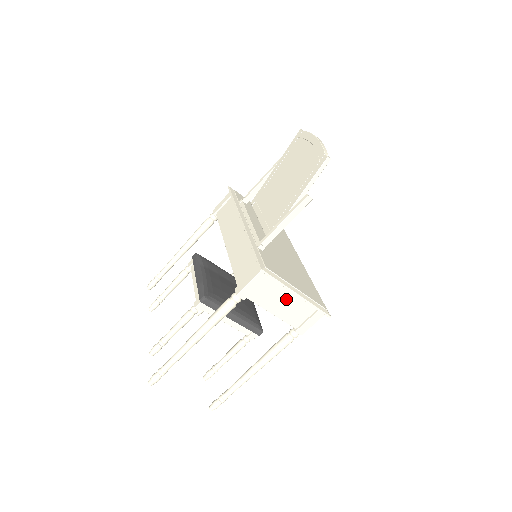
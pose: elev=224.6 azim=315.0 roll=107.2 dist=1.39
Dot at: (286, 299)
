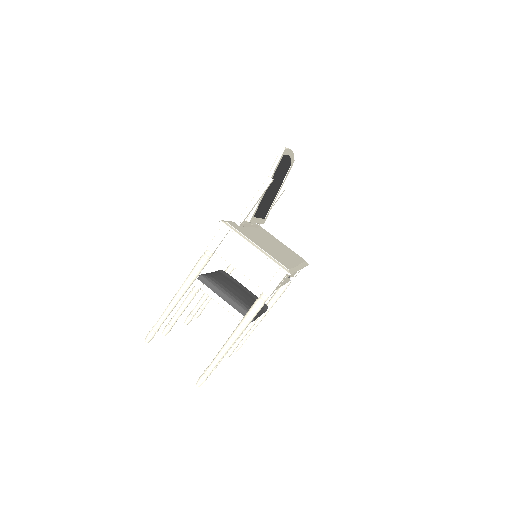
Dot at: (249, 256)
